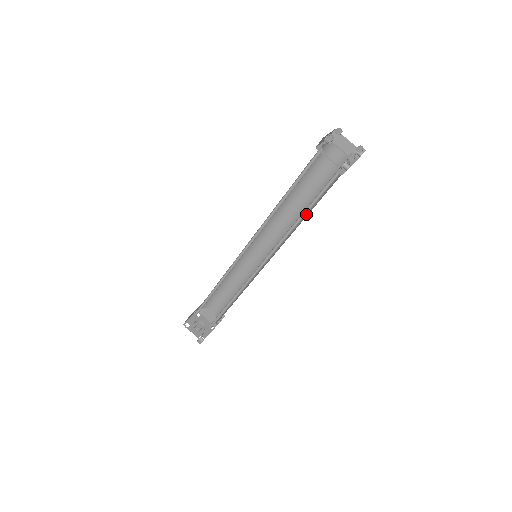
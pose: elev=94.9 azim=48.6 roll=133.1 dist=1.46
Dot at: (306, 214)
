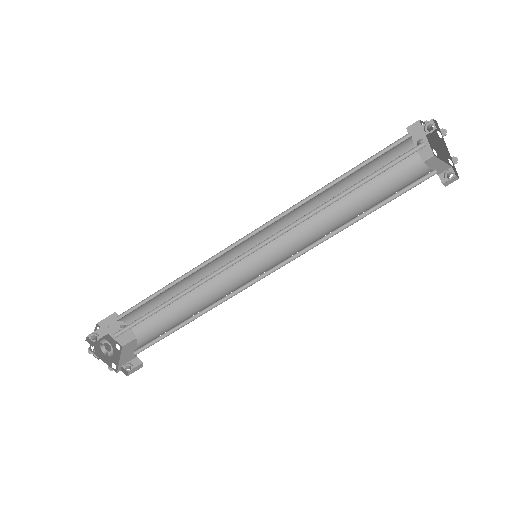
Dot at: occluded
